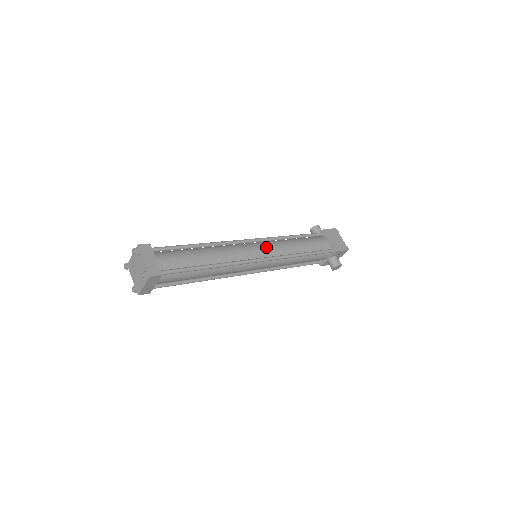
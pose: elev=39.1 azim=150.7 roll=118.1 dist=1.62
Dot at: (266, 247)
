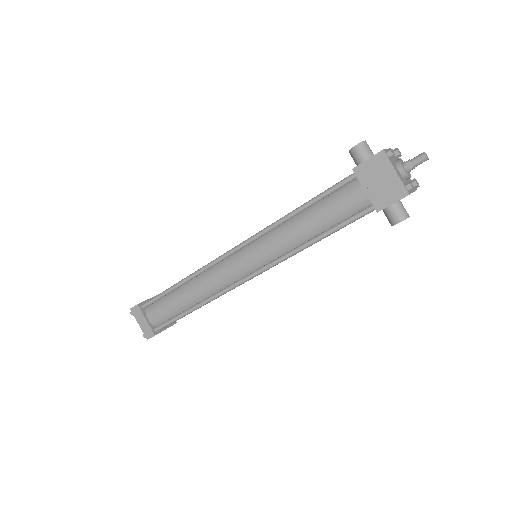
Dot at: (252, 256)
